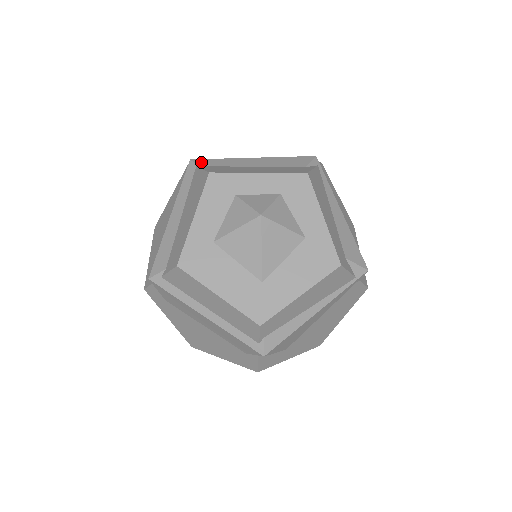
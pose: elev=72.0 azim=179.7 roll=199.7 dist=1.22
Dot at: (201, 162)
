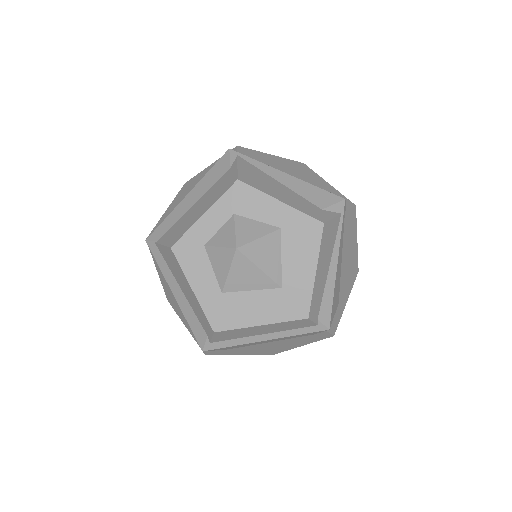
Dot at: (155, 236)
